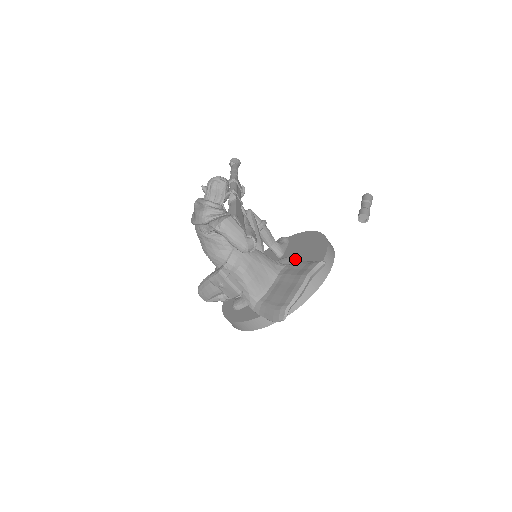
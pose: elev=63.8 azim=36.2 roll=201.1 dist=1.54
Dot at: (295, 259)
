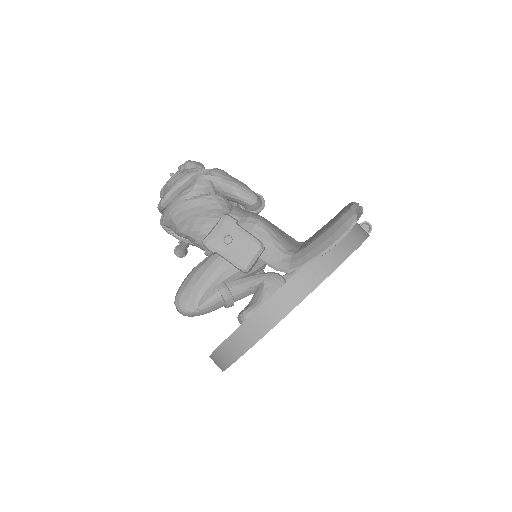
Dot at: occluded
